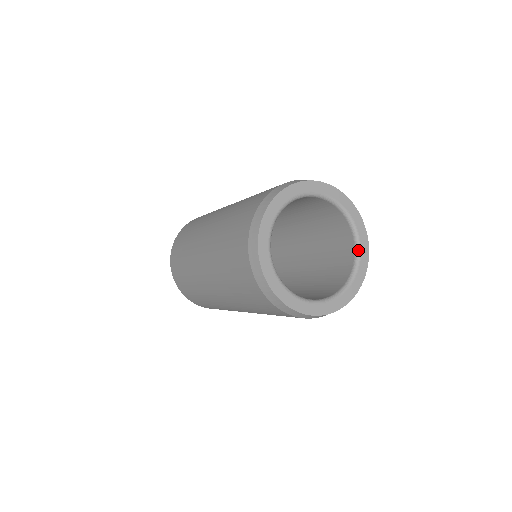
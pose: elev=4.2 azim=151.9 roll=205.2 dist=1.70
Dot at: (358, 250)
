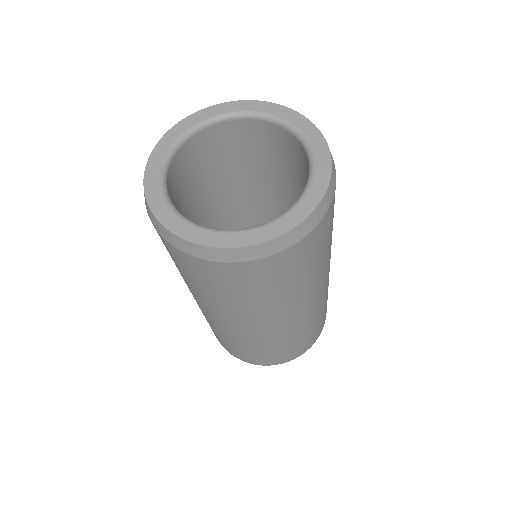
Dot at: (288, 210)
